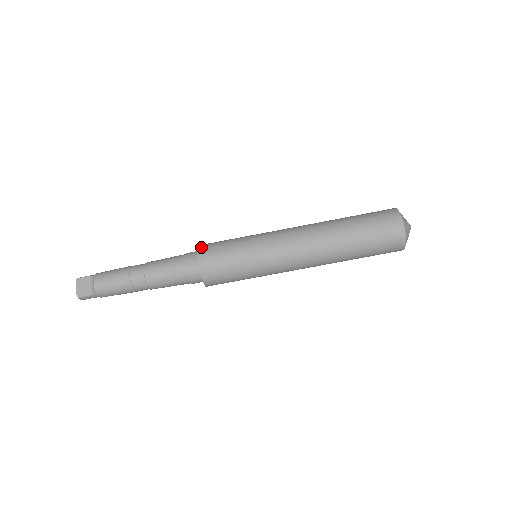
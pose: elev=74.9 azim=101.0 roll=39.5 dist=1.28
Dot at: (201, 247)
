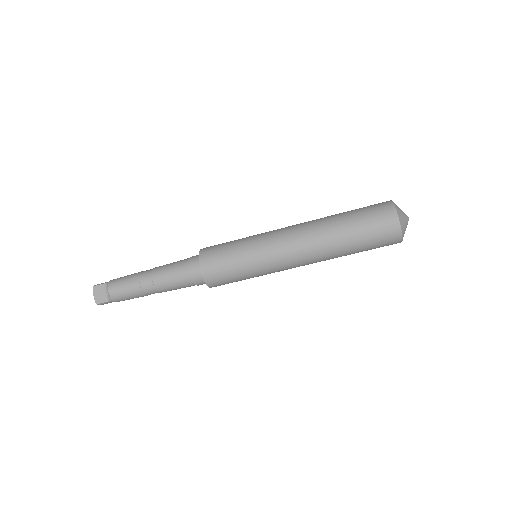
Dot at: (202, 253)
